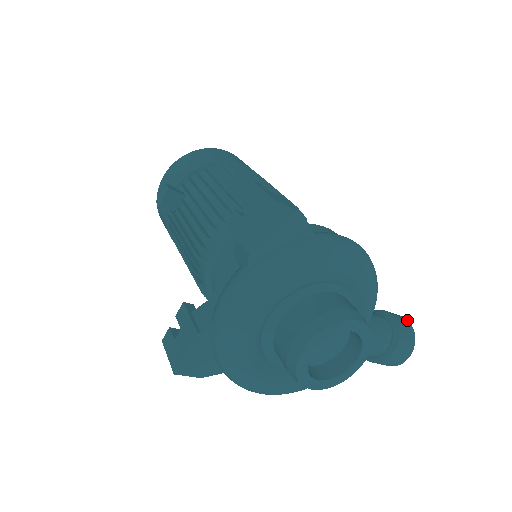
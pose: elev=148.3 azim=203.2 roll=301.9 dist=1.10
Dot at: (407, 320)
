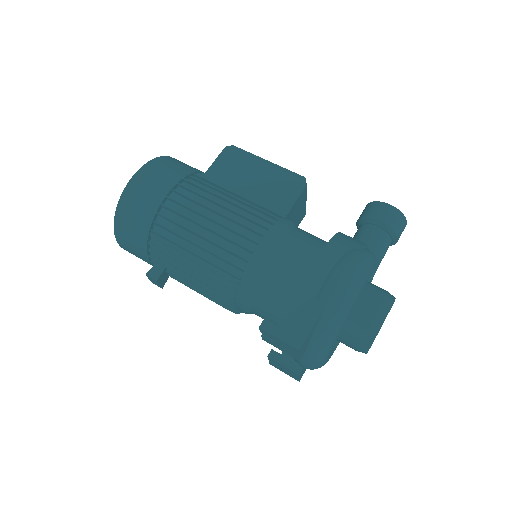
Dot at: (390, 206)
